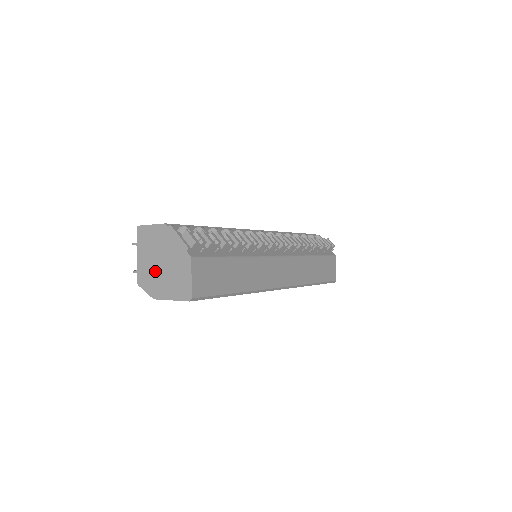
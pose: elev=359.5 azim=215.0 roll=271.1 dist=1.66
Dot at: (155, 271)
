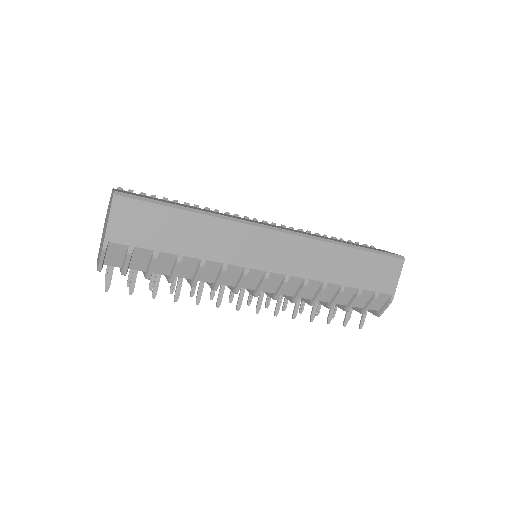
Dot at: (102, 240)
